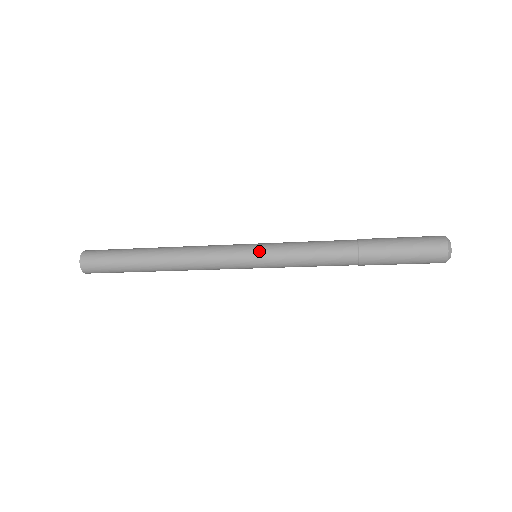
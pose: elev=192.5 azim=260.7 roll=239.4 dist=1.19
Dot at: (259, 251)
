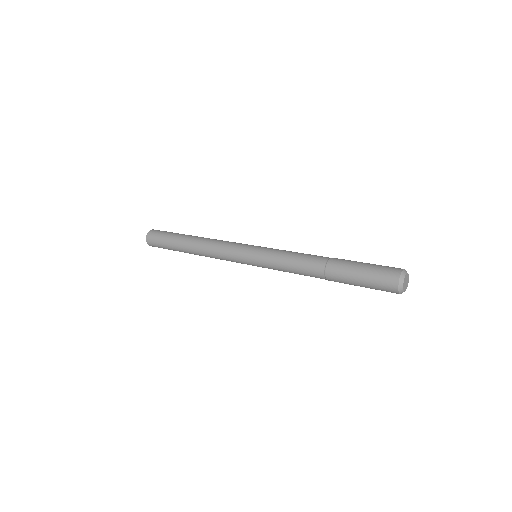
Dot at: (255, 265)
